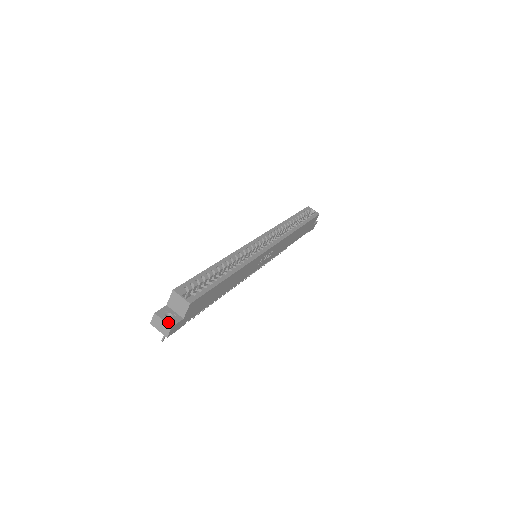
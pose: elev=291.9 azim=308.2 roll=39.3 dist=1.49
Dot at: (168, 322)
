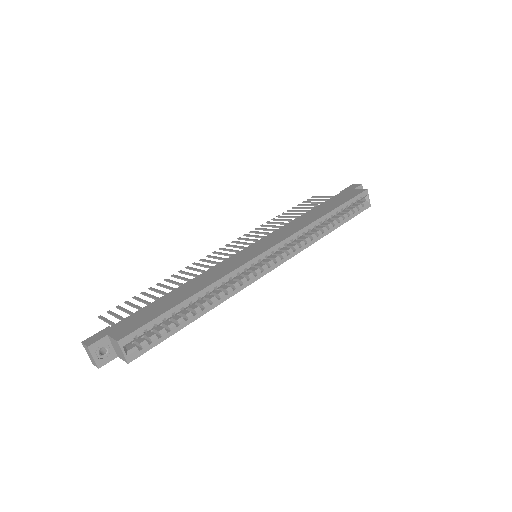
Dot at: (98, 361)
